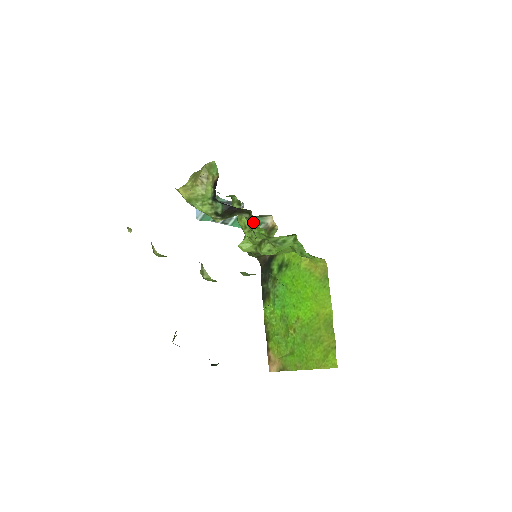
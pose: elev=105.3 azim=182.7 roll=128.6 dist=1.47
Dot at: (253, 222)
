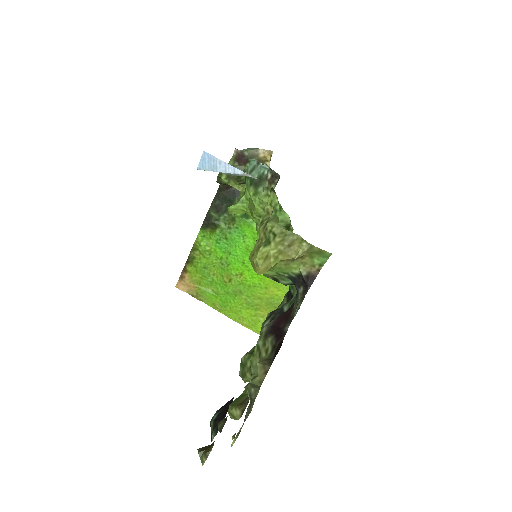
Dot at: occluded
